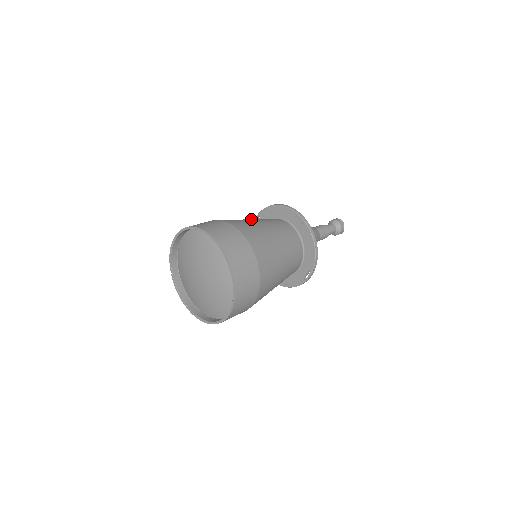
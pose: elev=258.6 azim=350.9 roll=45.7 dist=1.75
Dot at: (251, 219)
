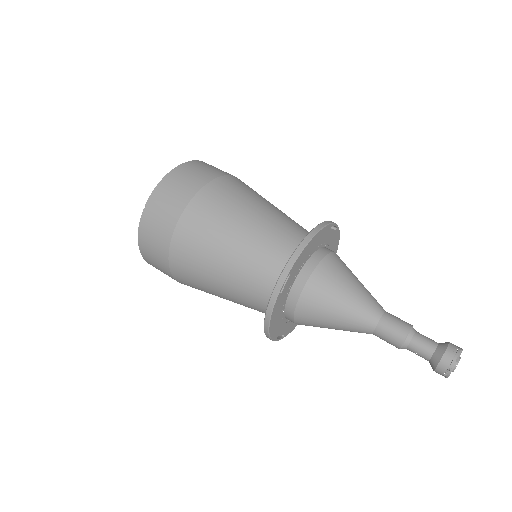
Dot at: occluded
